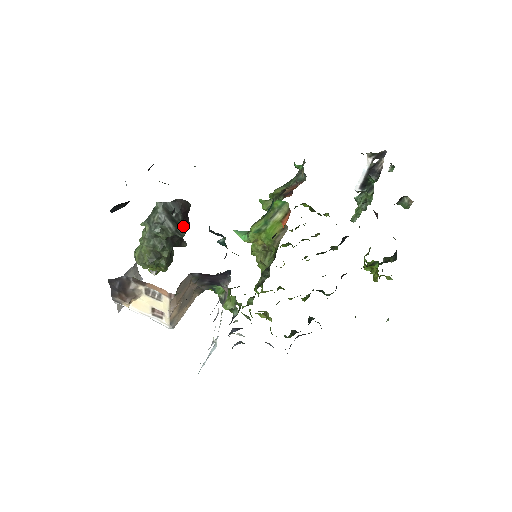
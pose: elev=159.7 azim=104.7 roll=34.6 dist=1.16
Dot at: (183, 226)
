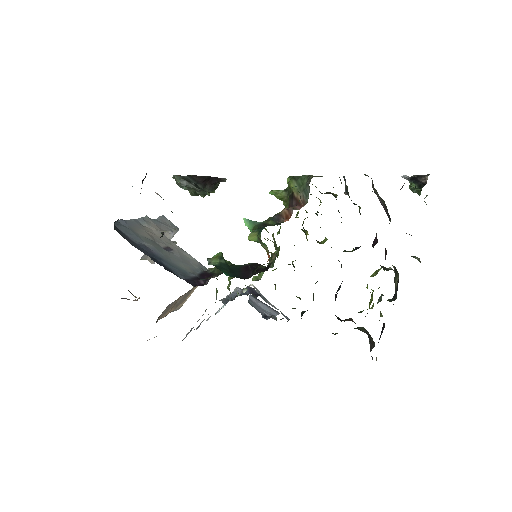
Dot at: (207, 187)
